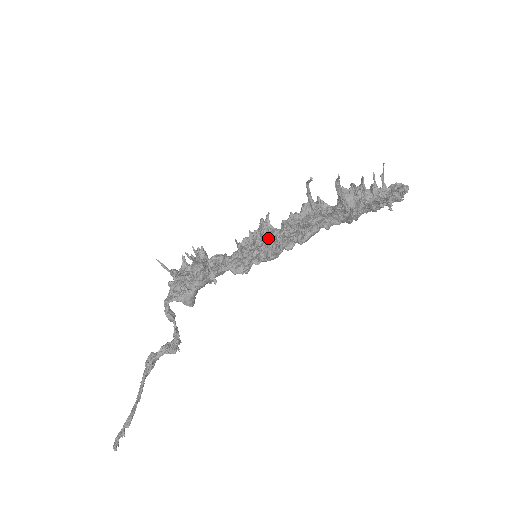
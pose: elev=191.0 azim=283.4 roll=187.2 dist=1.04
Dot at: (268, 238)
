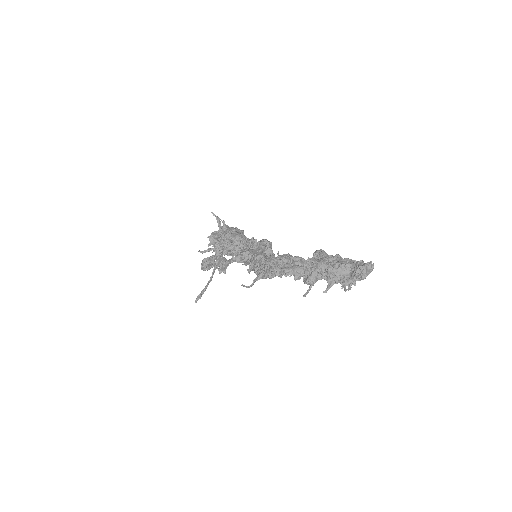
Dot at: (248, 264)
